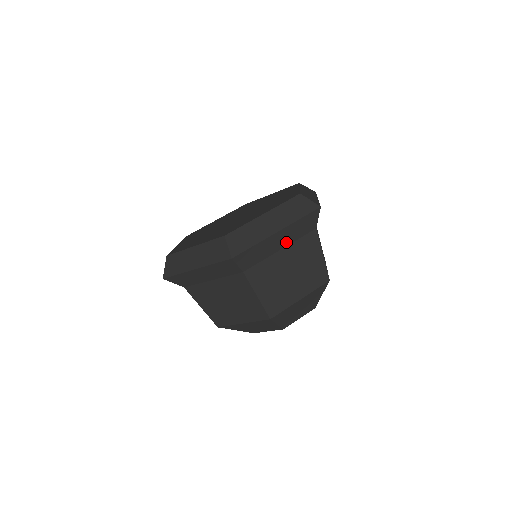
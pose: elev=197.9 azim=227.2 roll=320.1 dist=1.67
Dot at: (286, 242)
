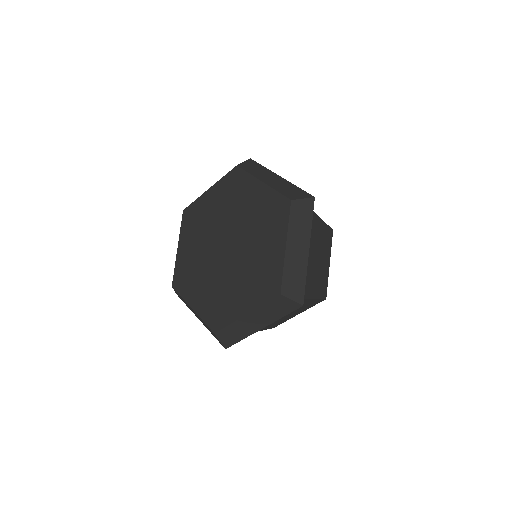
Dot at: occluded
